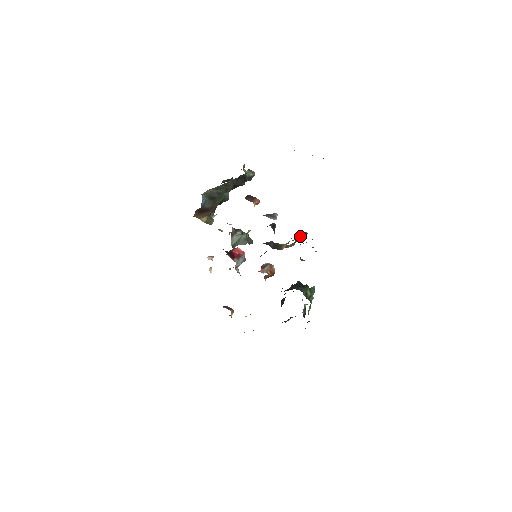
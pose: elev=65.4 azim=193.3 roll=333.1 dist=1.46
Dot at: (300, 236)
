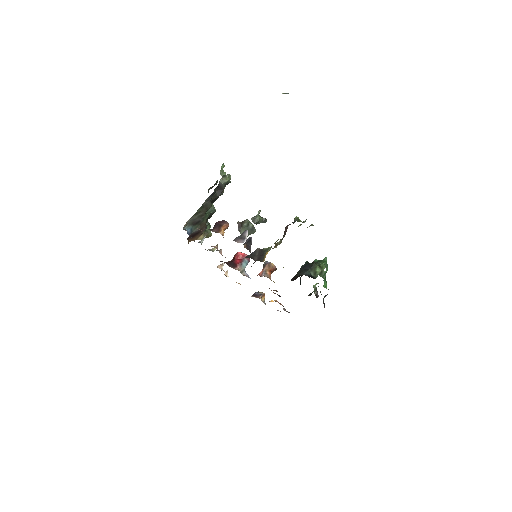
Dot at: (286, 230)
